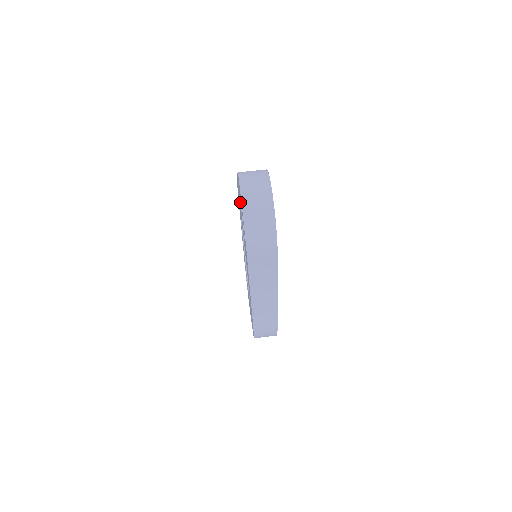
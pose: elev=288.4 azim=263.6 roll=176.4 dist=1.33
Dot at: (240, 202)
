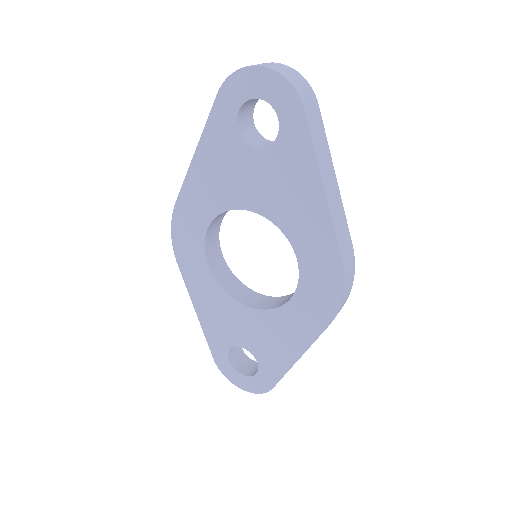
Dot at: (232, 135)
